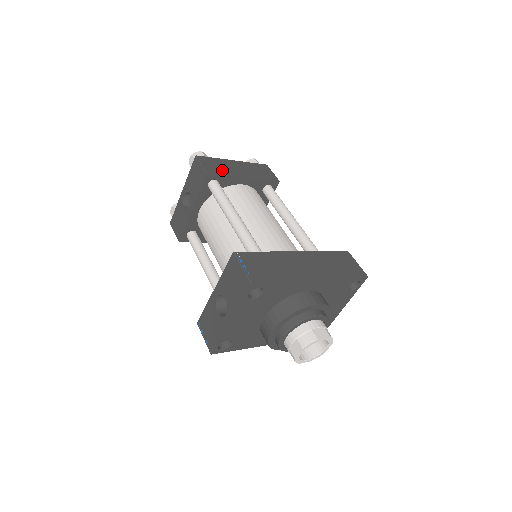
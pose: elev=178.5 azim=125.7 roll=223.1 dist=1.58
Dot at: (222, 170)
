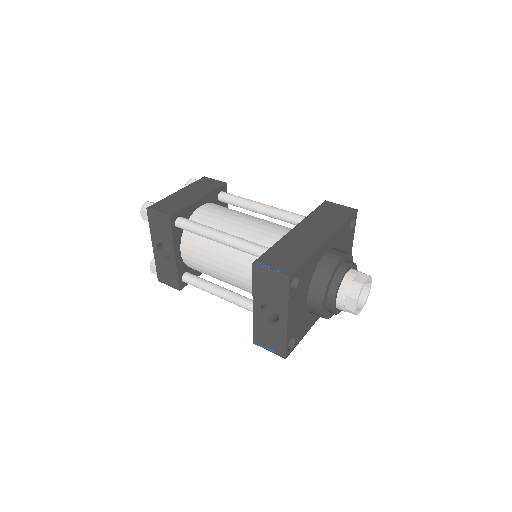
Dot at: (178, 205)
